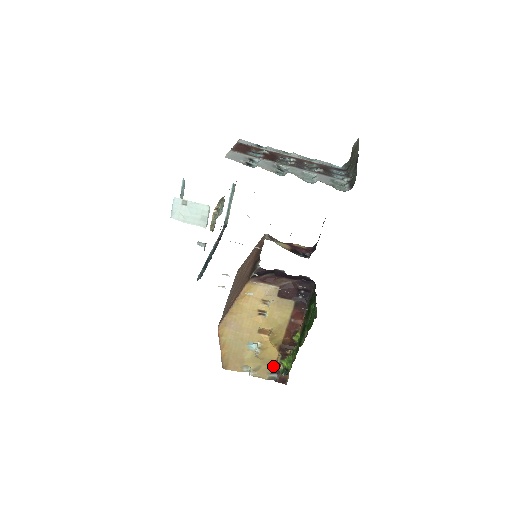
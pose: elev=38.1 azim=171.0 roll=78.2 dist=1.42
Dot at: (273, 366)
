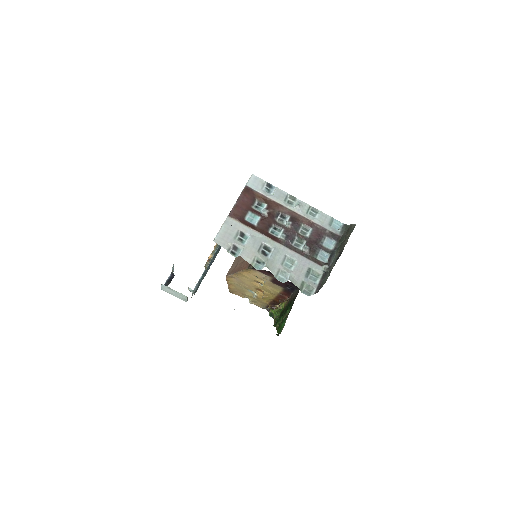
Dot at: (266, 305)
